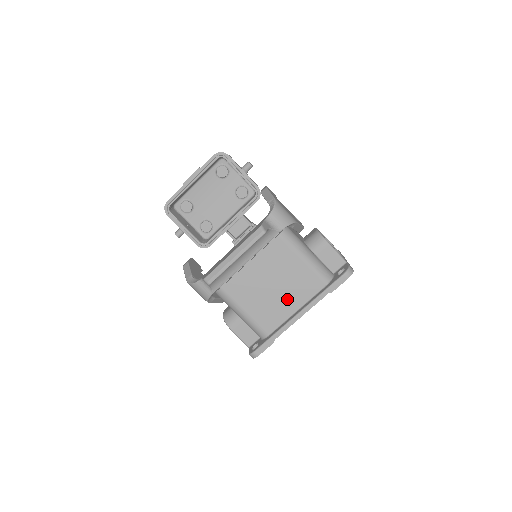
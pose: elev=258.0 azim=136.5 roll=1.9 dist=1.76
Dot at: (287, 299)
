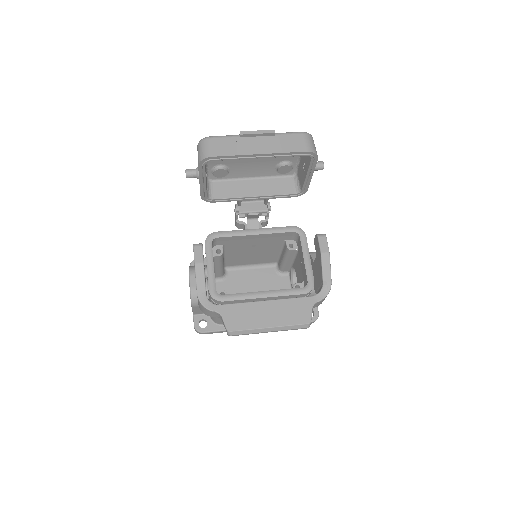
Dot at: occluded
